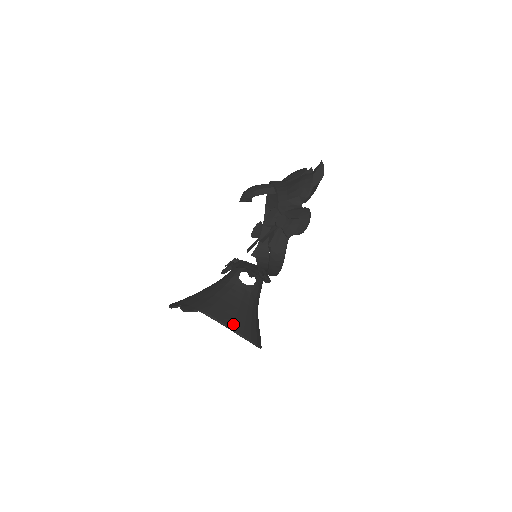
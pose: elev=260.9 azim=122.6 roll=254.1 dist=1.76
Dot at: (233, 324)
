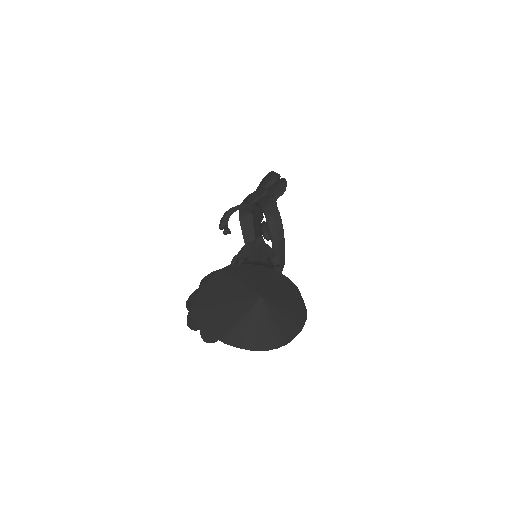
Dot at: occluded
